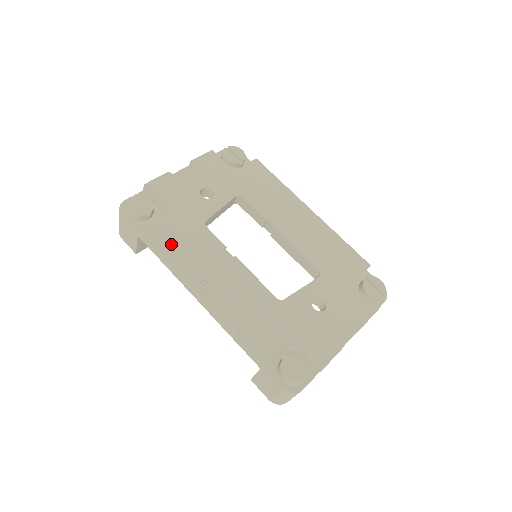
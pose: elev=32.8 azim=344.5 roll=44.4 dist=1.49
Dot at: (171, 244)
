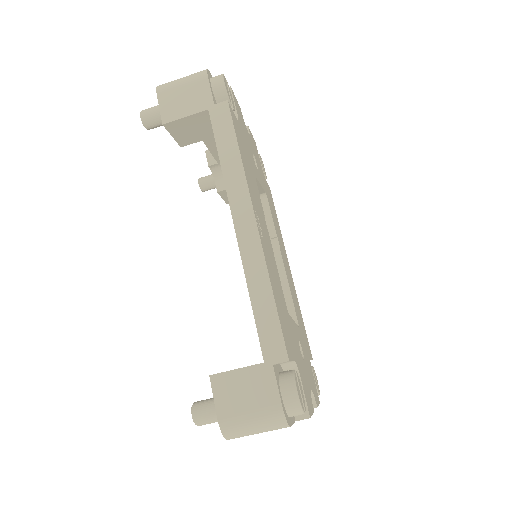
Dot at: (243, 153)
